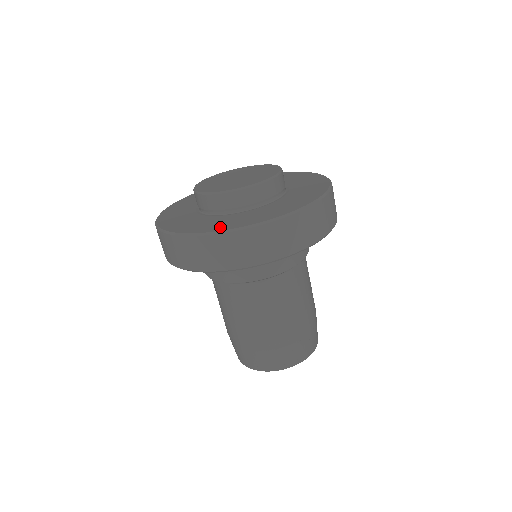
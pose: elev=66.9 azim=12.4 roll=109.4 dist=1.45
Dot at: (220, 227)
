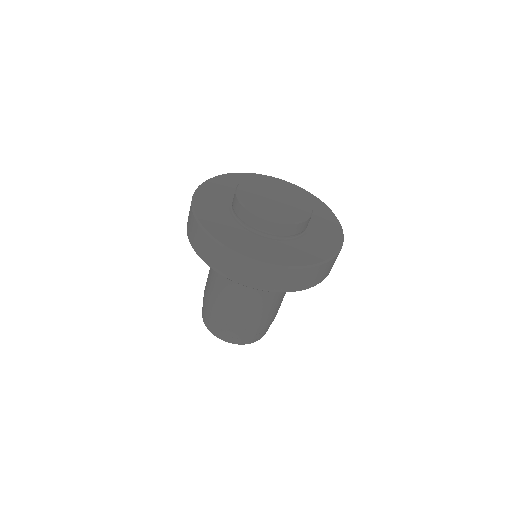
Dot at: (322, 254)
